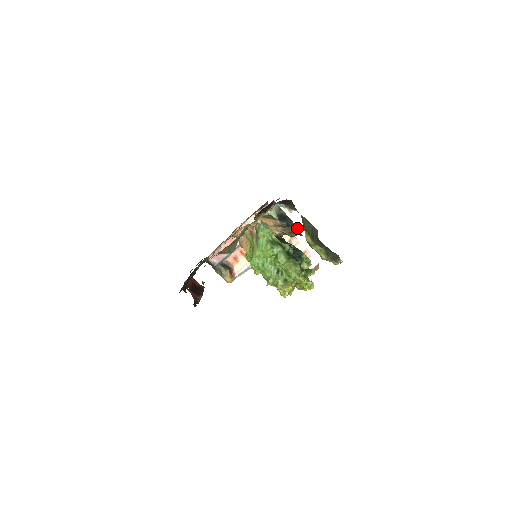
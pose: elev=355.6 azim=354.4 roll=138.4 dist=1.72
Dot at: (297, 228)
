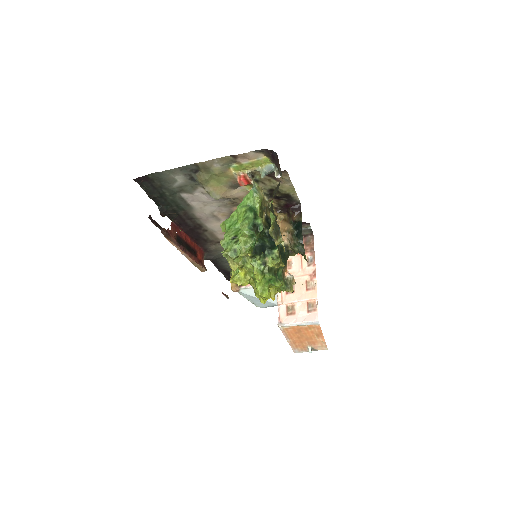
Dot at: (302, 242)
